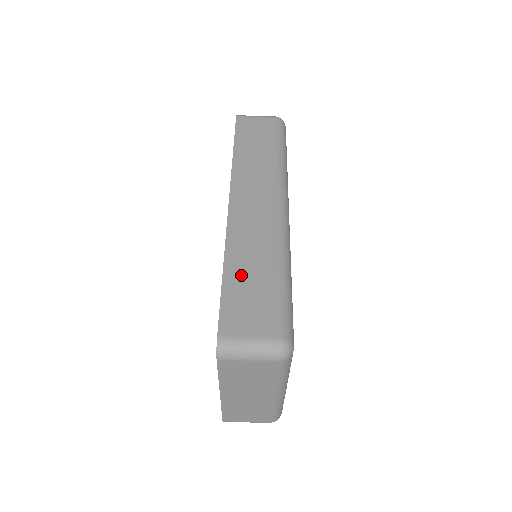
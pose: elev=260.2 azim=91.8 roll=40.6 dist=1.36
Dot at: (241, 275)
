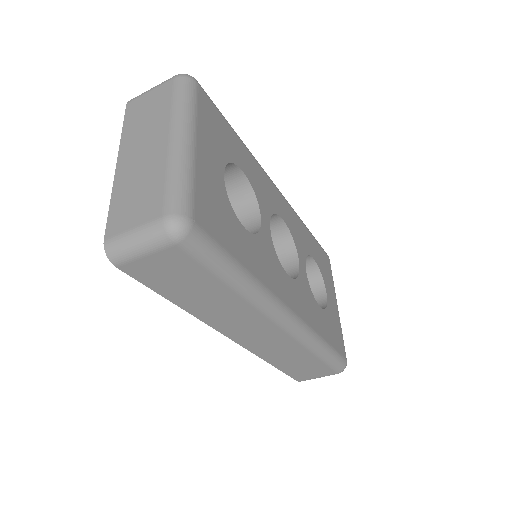
Dot at: (289, 365)
